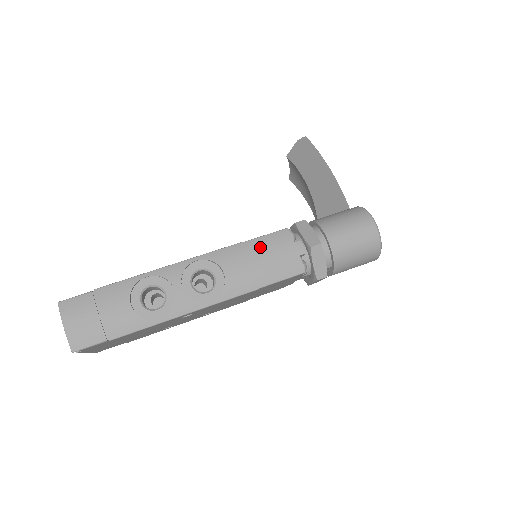
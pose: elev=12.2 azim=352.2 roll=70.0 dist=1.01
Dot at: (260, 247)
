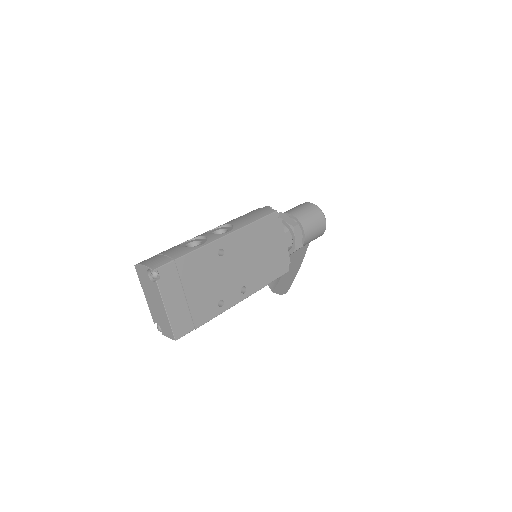
Dot at: (244, 215)
